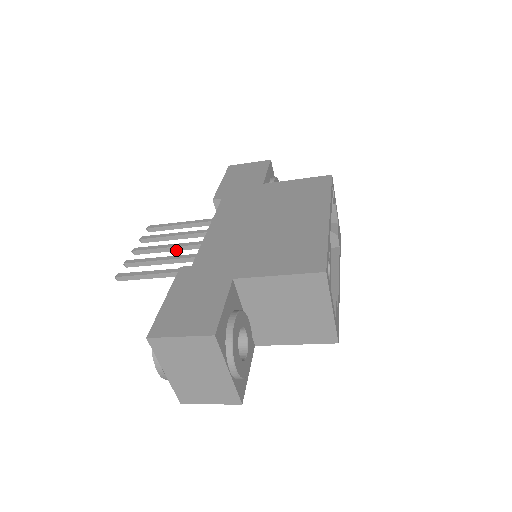
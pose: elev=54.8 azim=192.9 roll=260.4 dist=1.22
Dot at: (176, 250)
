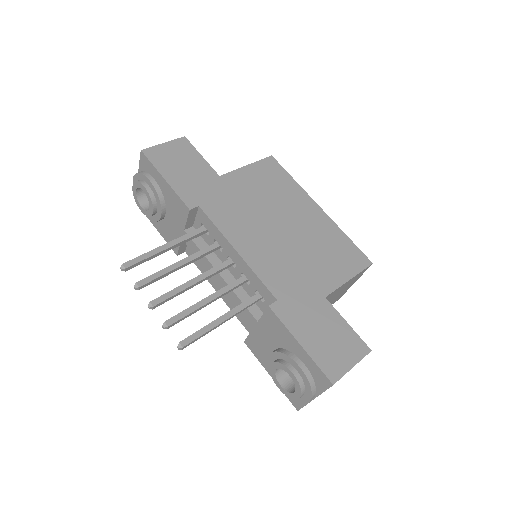
Dot at: occluded
